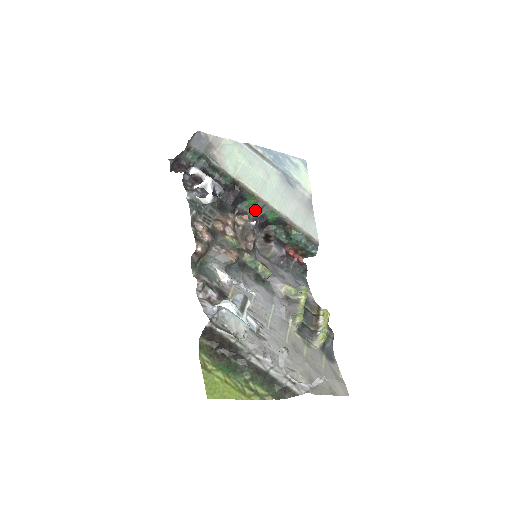
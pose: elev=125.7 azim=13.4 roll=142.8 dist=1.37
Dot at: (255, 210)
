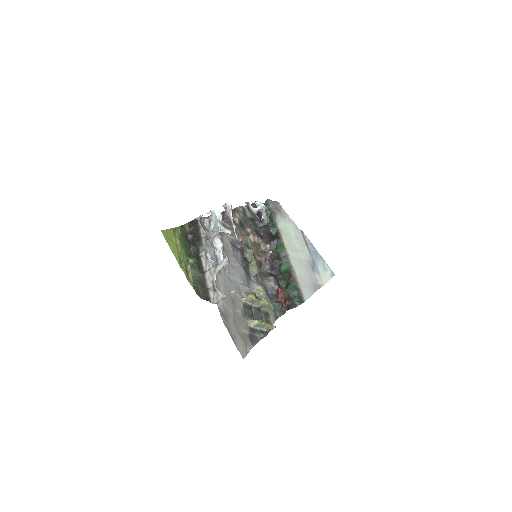
Dot at: (278, 256)
